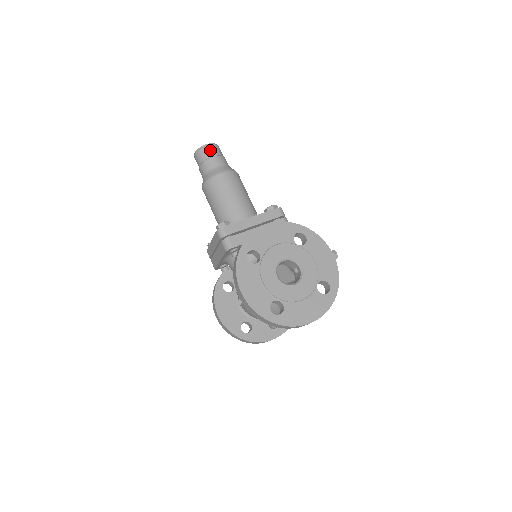
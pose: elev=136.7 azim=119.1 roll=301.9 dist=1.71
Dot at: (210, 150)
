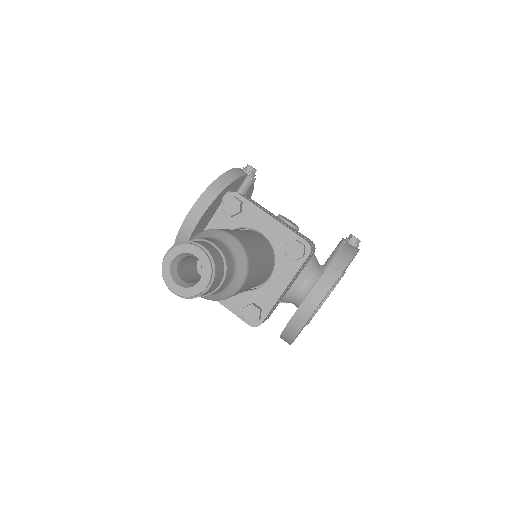
Dot at: (213, 288)
